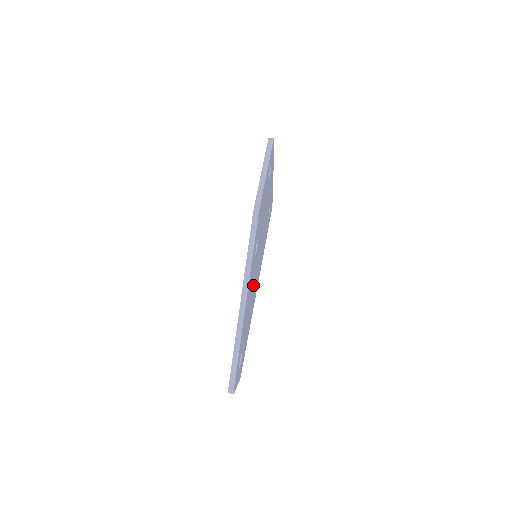
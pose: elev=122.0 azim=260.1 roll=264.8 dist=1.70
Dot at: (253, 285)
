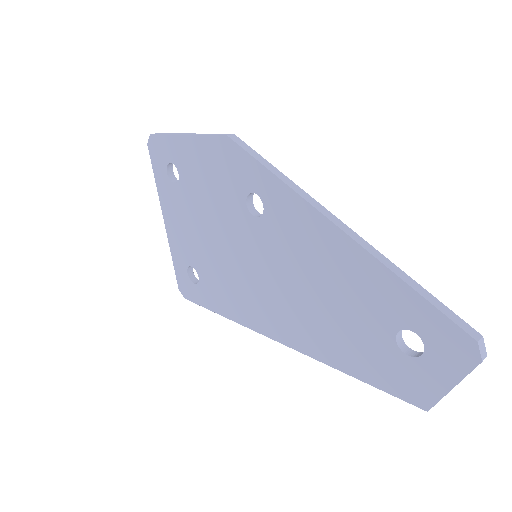
Dot at: occluded
